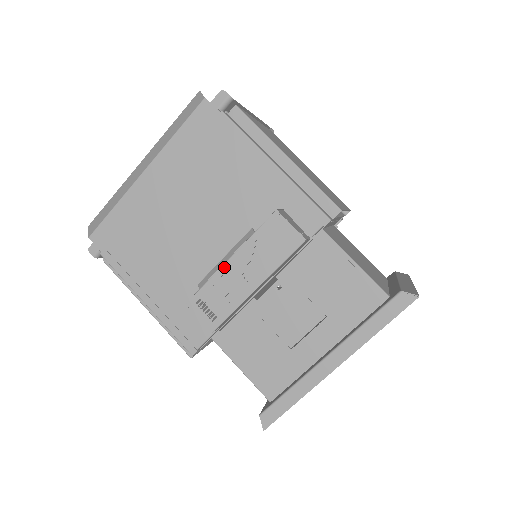
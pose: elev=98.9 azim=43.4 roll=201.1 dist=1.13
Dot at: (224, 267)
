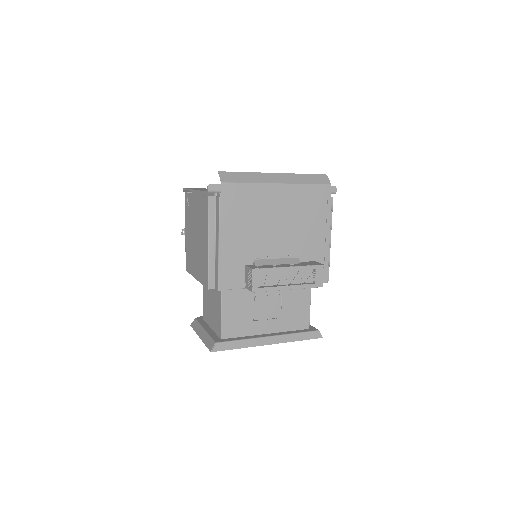
Dot at: (285, 268)
